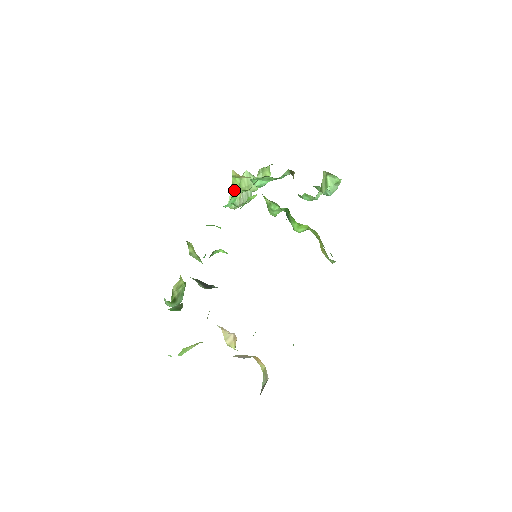
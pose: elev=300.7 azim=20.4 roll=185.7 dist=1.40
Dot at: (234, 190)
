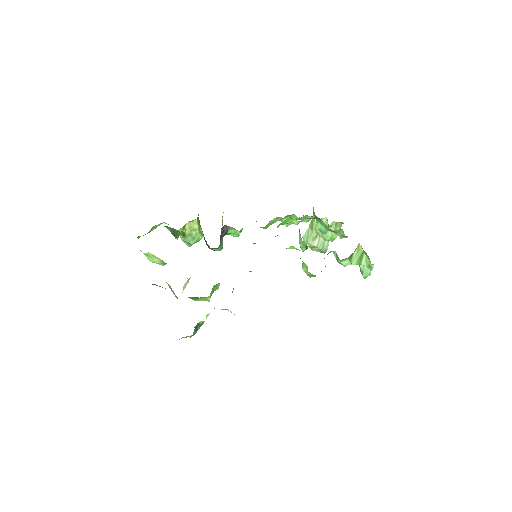
Dot at: (311, 227)
